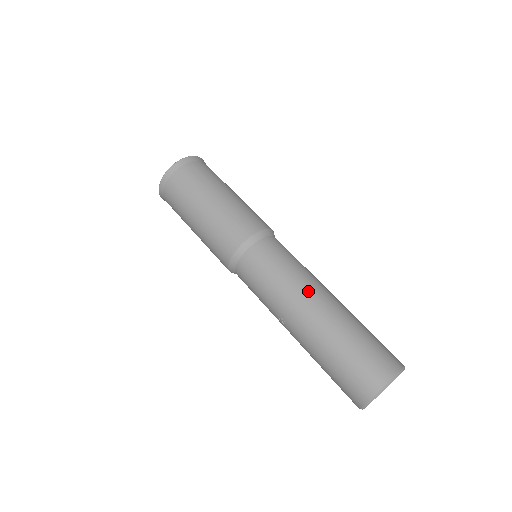
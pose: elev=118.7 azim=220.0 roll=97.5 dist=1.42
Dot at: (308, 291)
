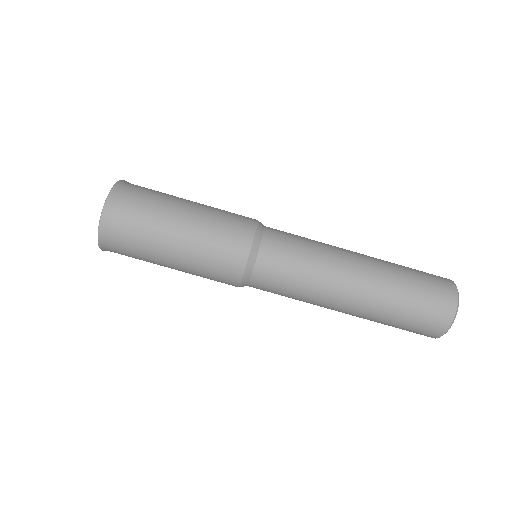
Dot at: (329, 304)
